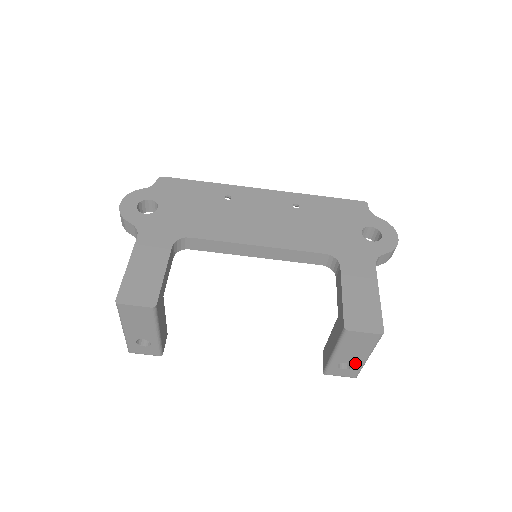
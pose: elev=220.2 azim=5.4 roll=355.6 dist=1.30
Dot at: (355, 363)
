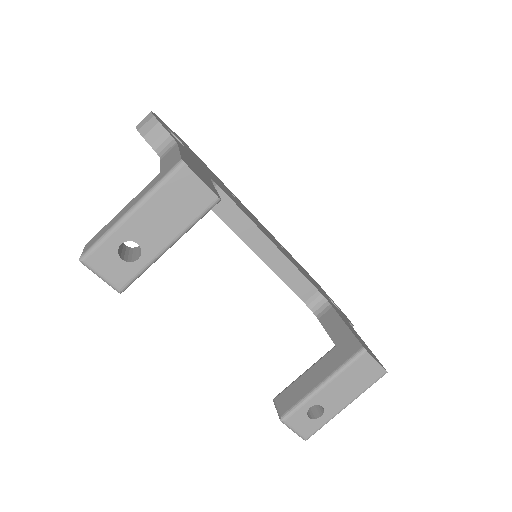
Dot at: (328, 411)
